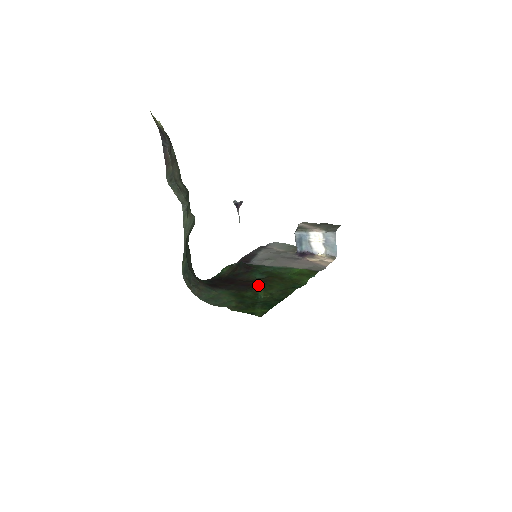
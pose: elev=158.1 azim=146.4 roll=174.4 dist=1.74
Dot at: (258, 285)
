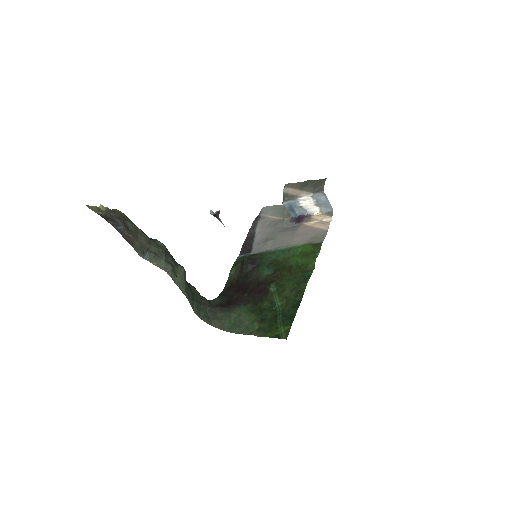
Dot at: (270, 289)
